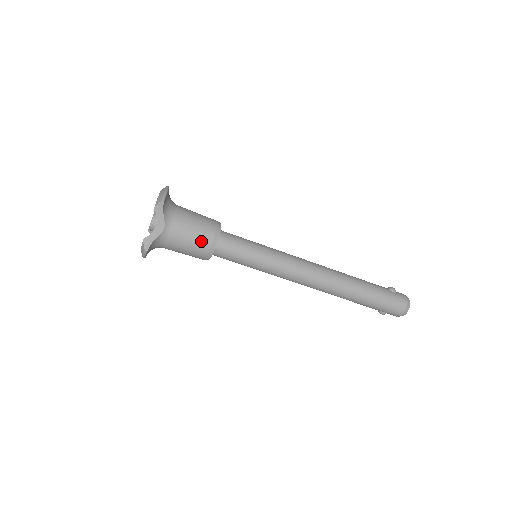
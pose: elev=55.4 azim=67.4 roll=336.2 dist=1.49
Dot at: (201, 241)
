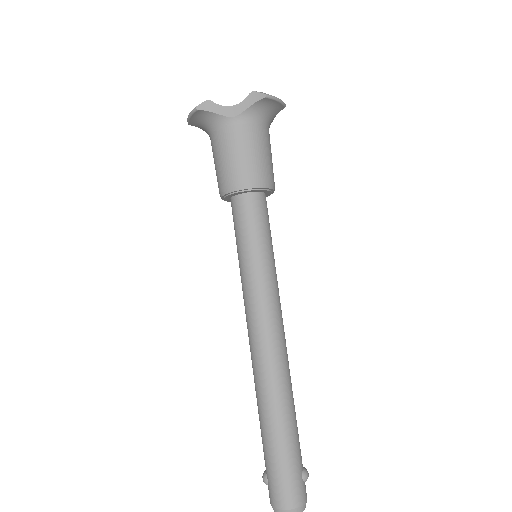
Dot at: (240, 169)
